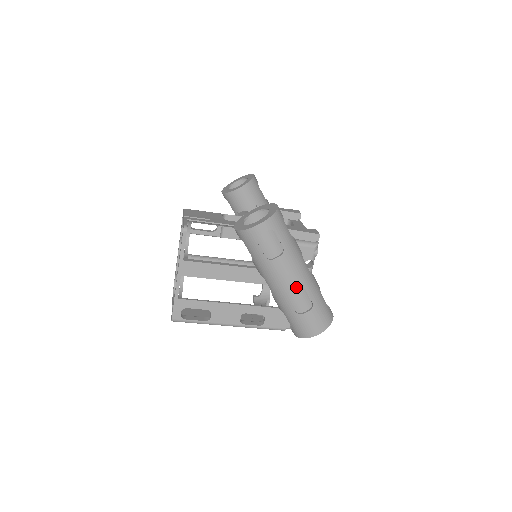
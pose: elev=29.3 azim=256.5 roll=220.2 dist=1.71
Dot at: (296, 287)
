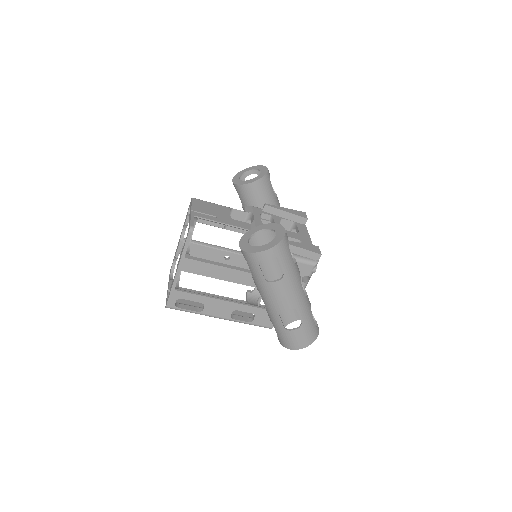
Dot at: (289, 308)
